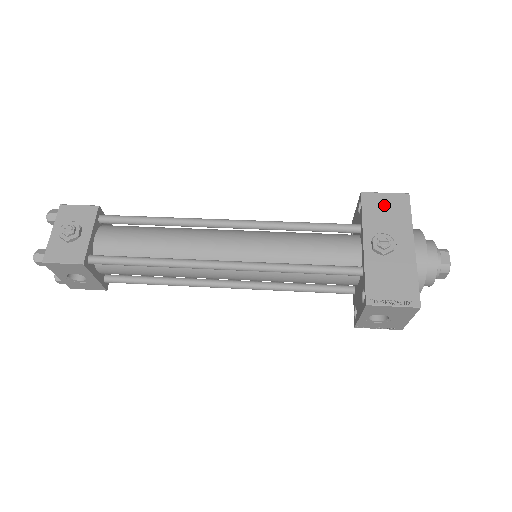
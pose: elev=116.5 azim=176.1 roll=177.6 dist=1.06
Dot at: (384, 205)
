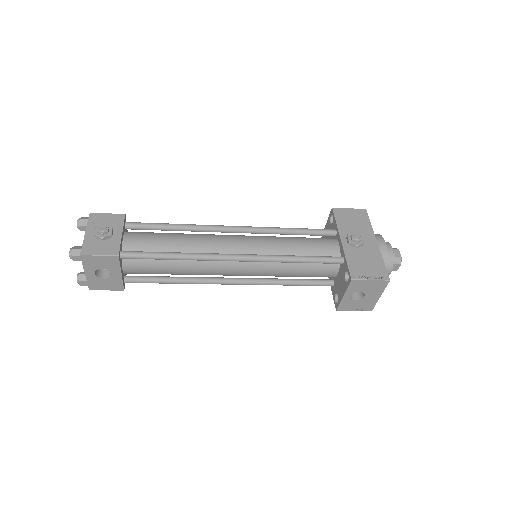
Dot at: (350, 216)
